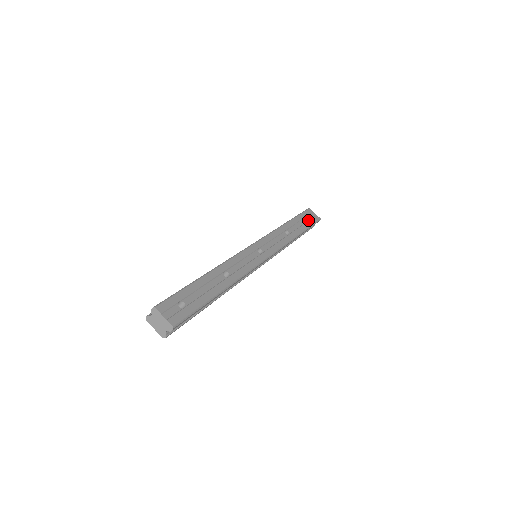
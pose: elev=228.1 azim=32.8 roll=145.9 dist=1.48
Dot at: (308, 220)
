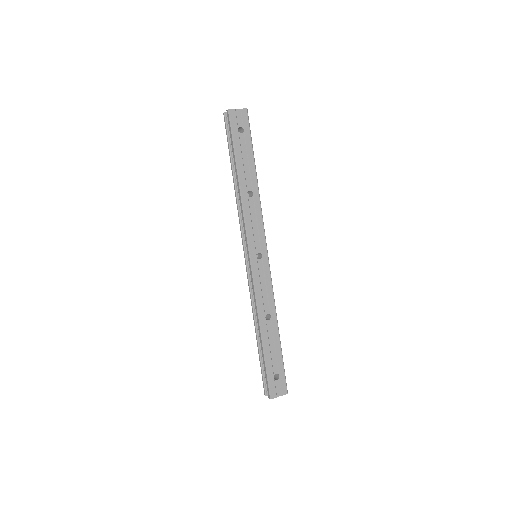
Dot at: (243, 136)
